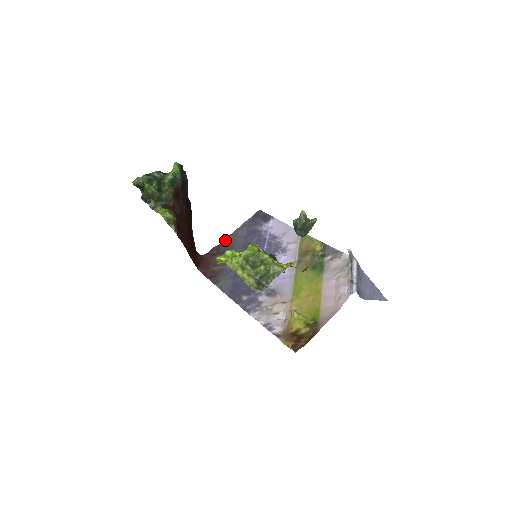
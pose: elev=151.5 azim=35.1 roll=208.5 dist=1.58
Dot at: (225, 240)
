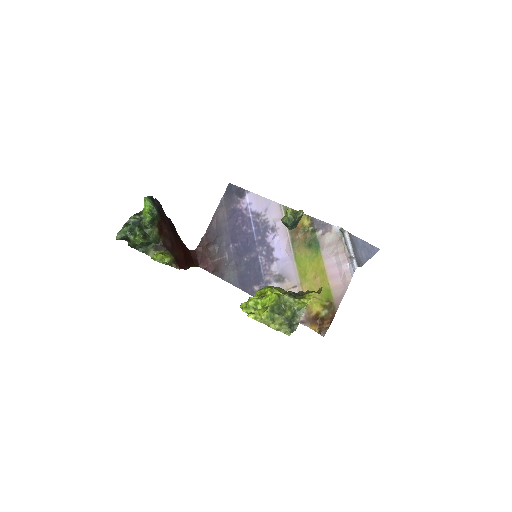
Dot at: (209, 226)
